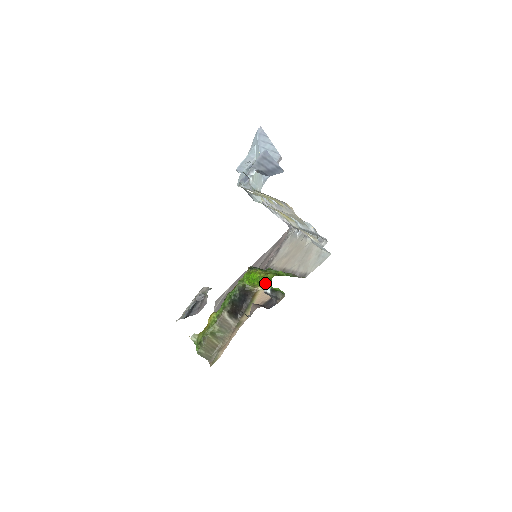
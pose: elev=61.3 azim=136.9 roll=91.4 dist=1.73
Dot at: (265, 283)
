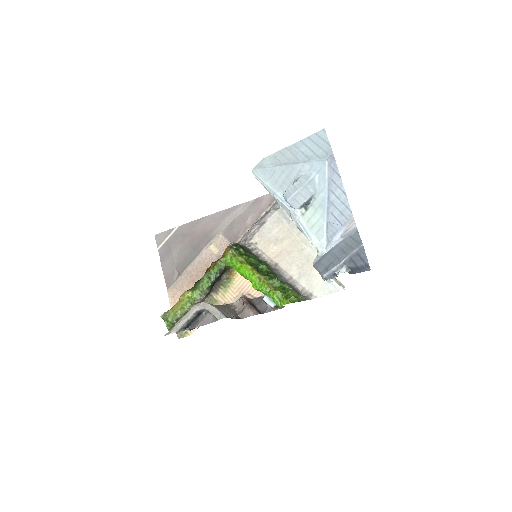
Dot at: (269, 296)
